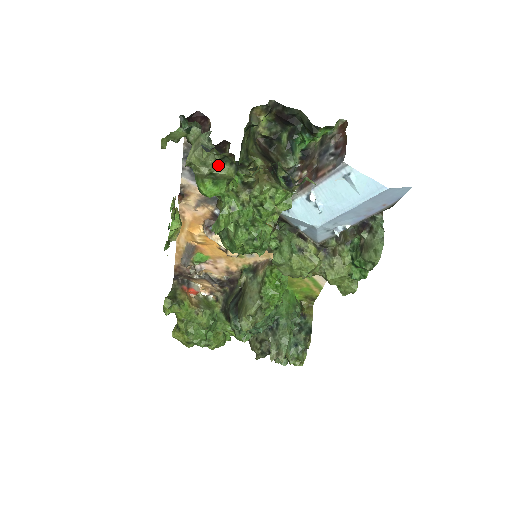
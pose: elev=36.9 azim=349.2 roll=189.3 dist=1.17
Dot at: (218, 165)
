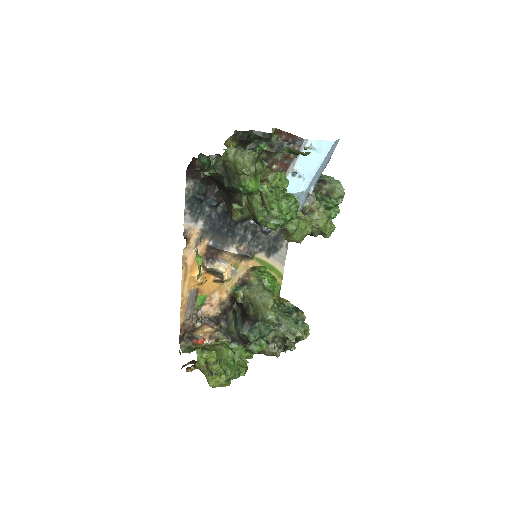
Dot at: (255, 164)
